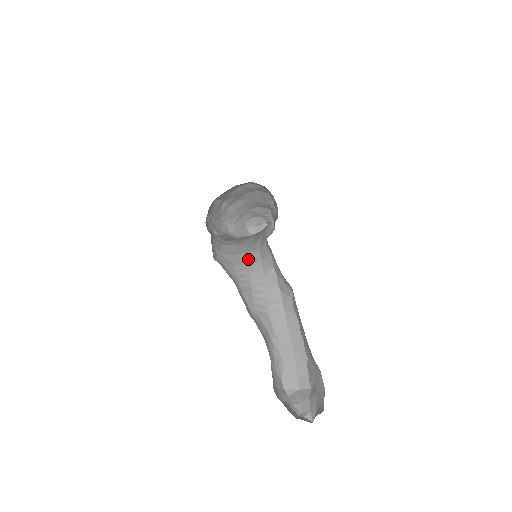
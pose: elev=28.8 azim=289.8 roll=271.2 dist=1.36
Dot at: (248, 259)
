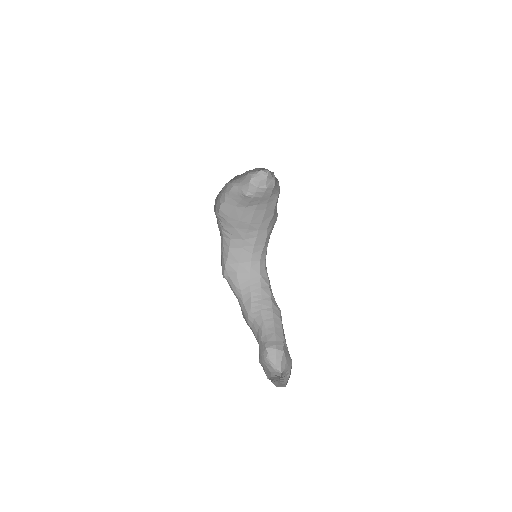
Dot at: (250, 270)
